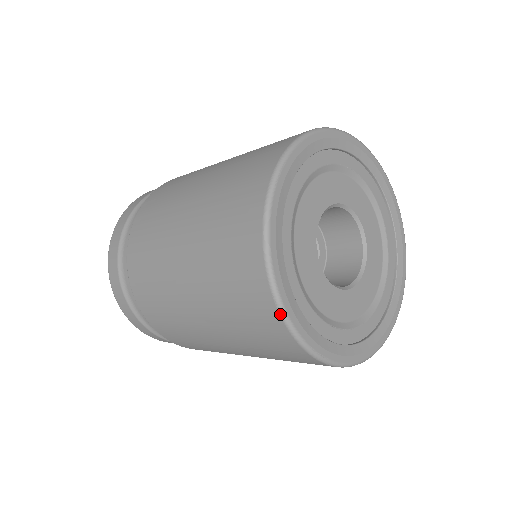
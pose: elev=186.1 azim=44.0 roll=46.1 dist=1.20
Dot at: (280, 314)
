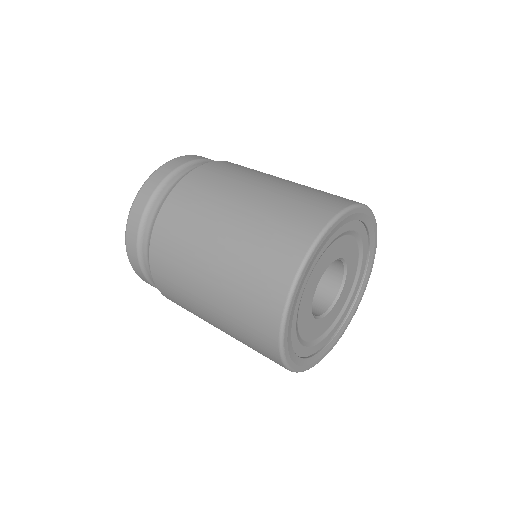
Dot at: occluded
